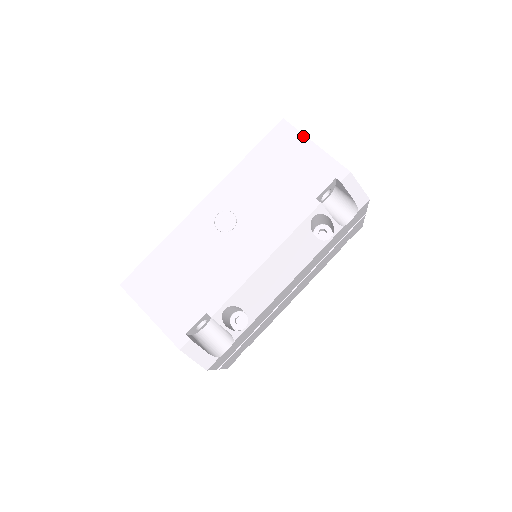
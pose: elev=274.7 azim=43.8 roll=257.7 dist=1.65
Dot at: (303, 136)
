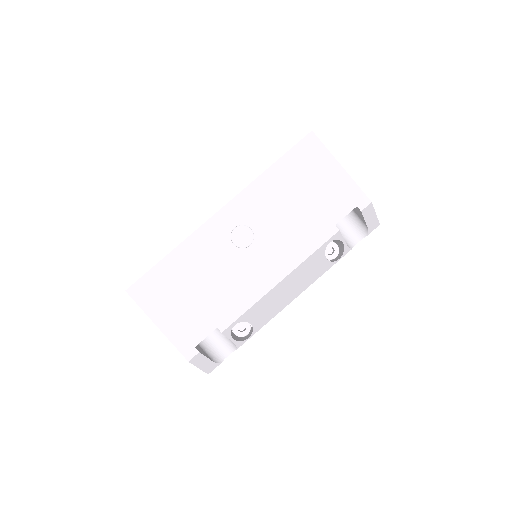
Dot at: (330, 155)
